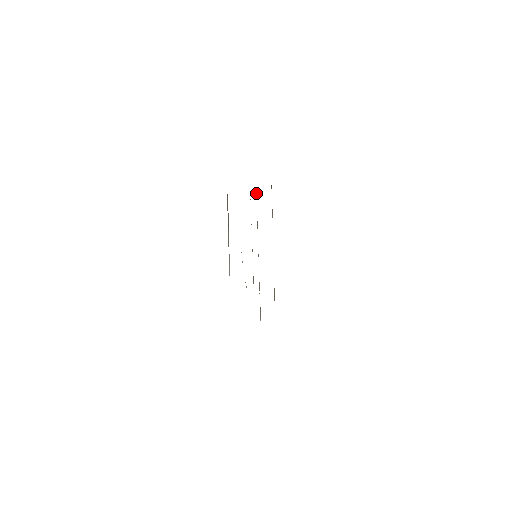
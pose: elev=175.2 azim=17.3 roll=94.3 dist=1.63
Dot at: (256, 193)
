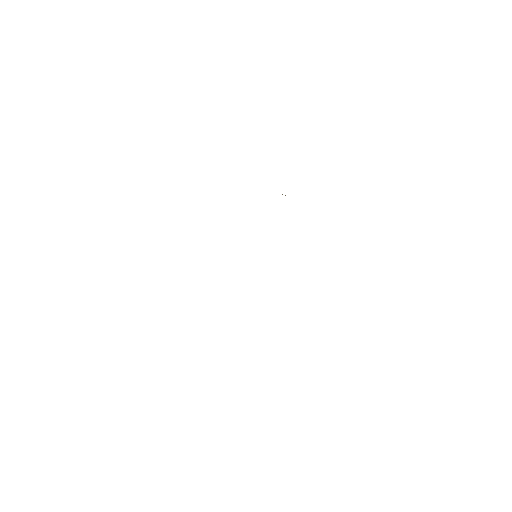
Dot at: occluded
